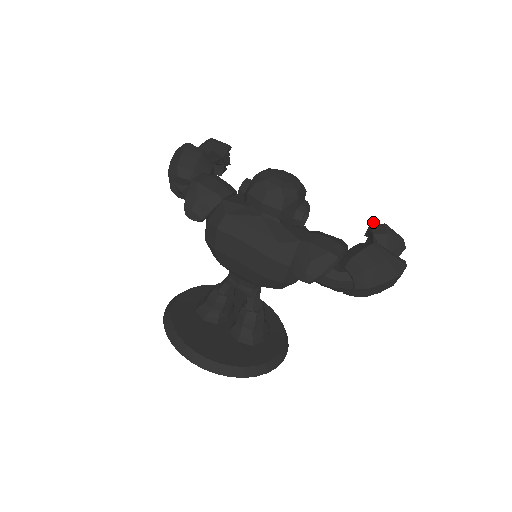
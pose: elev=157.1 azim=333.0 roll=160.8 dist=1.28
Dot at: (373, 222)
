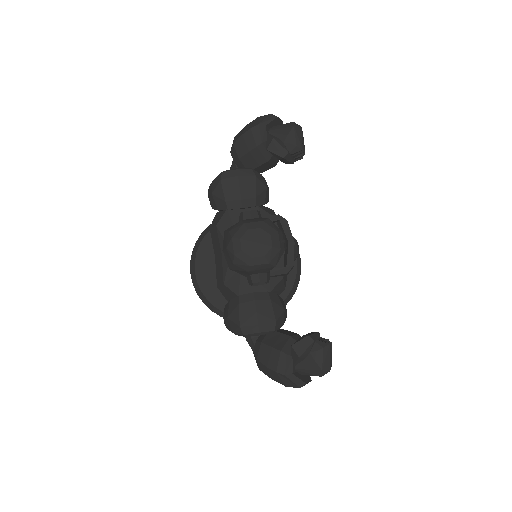
Dot at: (308, 337)
